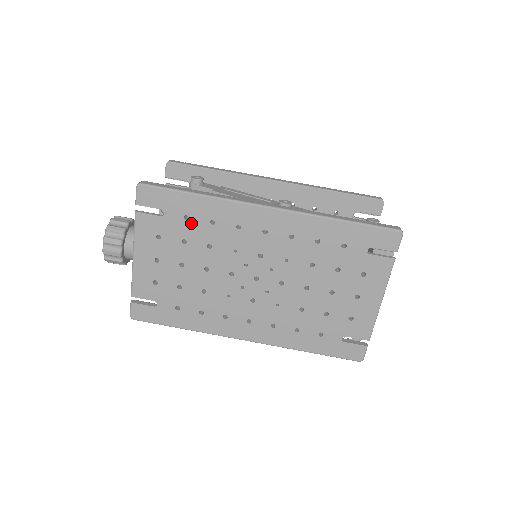
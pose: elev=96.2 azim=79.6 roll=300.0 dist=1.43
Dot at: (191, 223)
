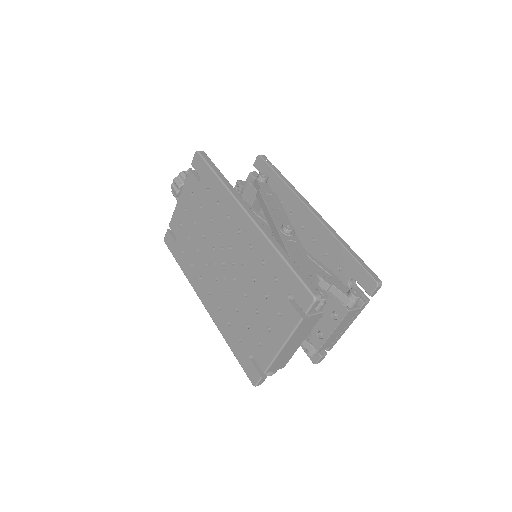
Dot at: (209, 196)
